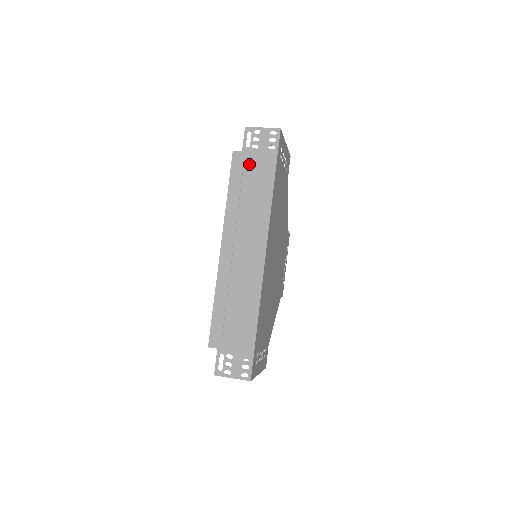
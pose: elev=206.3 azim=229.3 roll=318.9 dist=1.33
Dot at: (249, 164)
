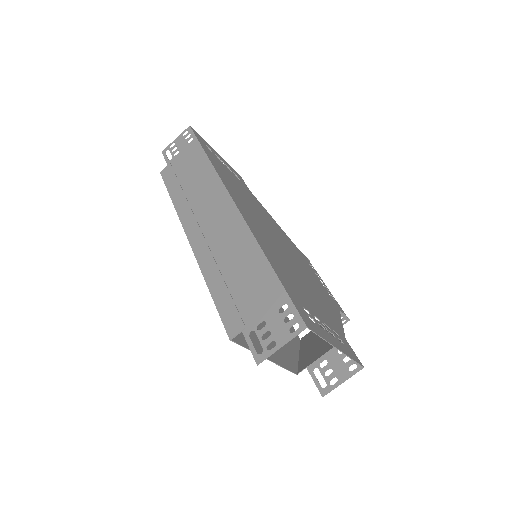
Dot at: (178, 166)
